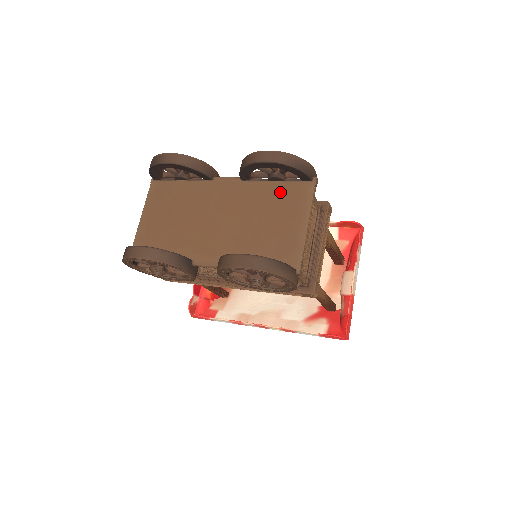
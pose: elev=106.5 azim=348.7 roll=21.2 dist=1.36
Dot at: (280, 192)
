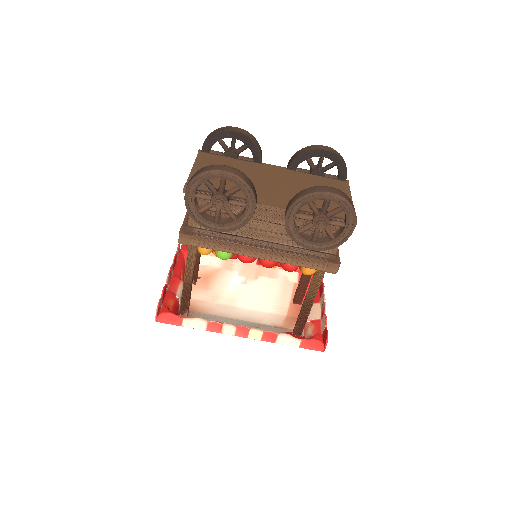
Dot at: (323, 181)
